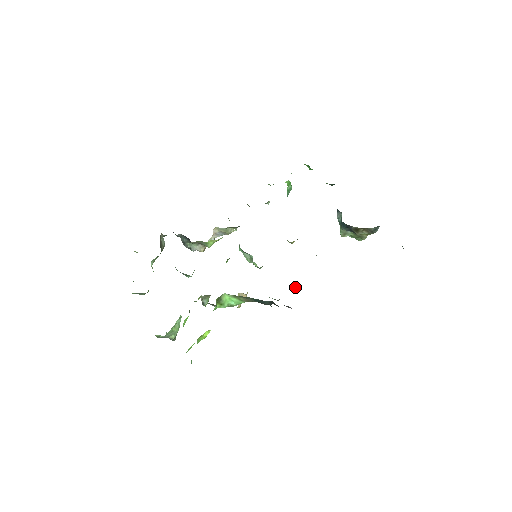
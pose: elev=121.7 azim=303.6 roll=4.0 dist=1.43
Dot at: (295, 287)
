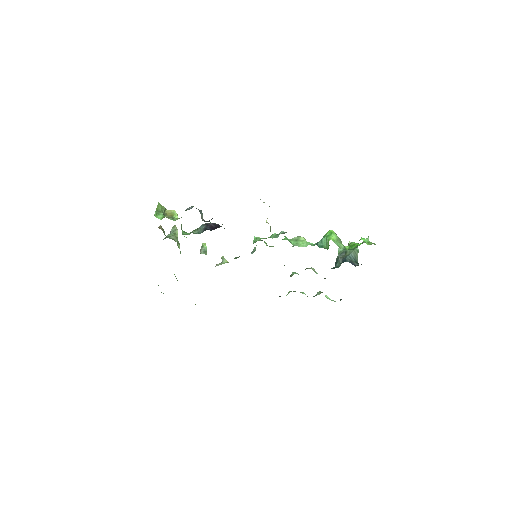
Dot at: occluded
